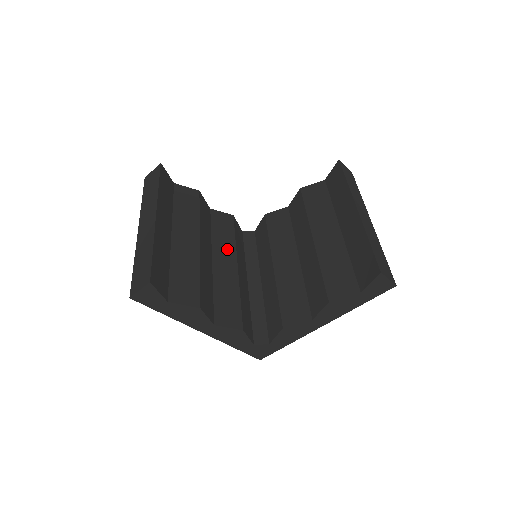
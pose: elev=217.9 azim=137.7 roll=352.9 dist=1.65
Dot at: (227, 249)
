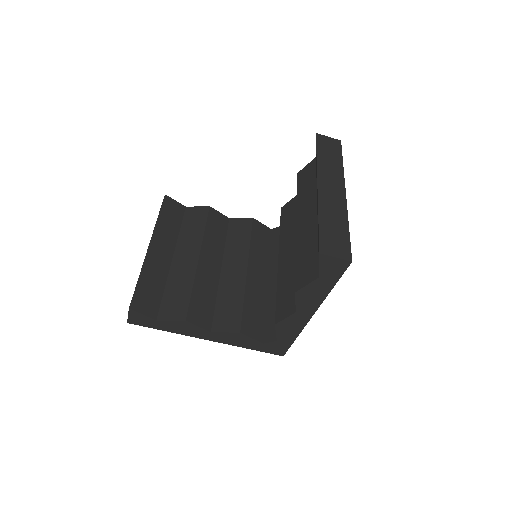
Dot at: (239, 254)
